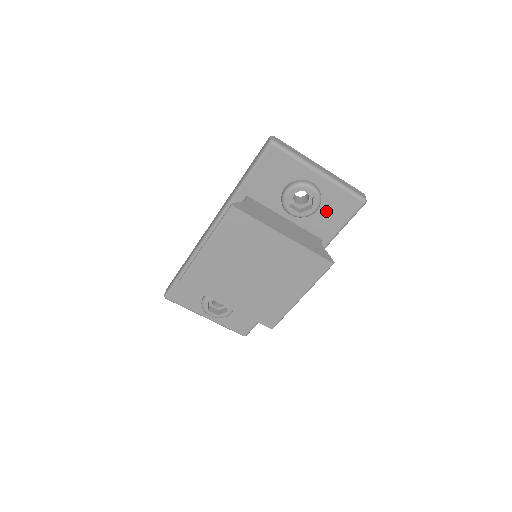
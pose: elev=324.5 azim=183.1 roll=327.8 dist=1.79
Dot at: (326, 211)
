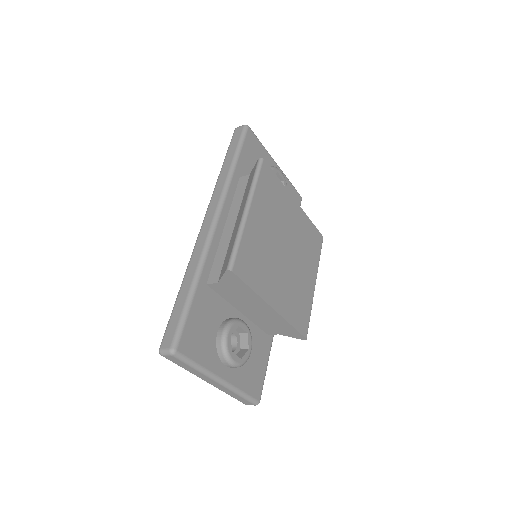
Dot at: occluded
